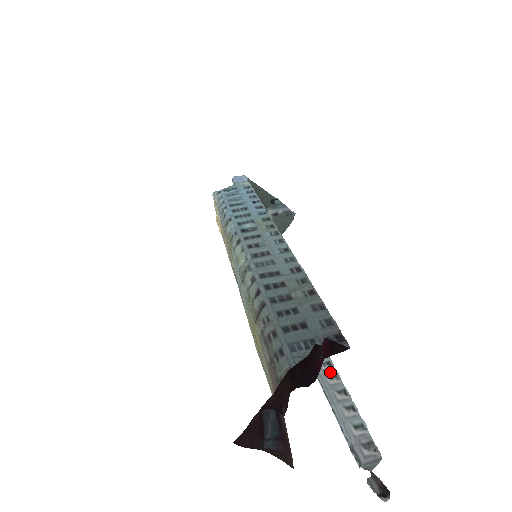
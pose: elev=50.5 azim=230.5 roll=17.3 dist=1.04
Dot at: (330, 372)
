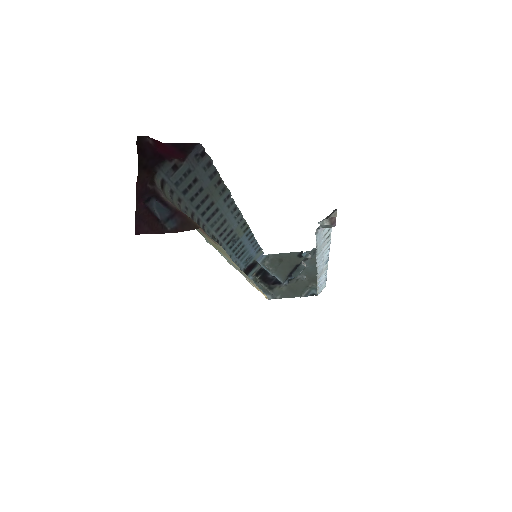
Dot at: (325, 247)
